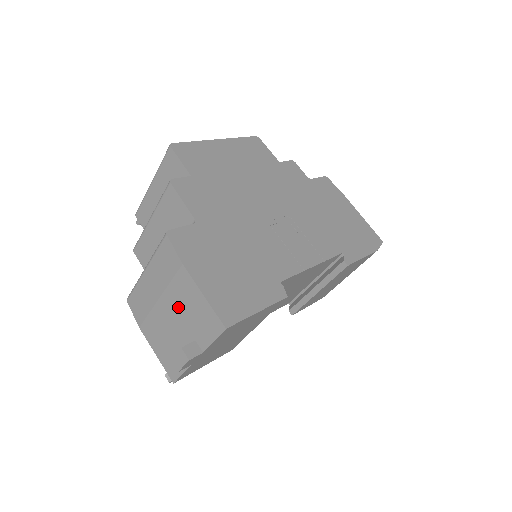
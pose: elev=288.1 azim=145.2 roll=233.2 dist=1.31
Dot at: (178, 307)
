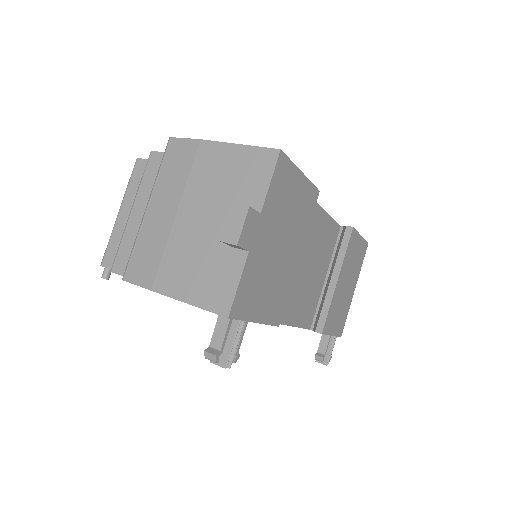
Dot at: (207, 194)
